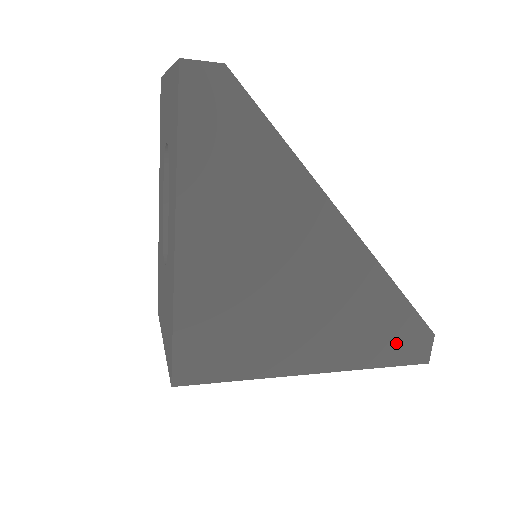
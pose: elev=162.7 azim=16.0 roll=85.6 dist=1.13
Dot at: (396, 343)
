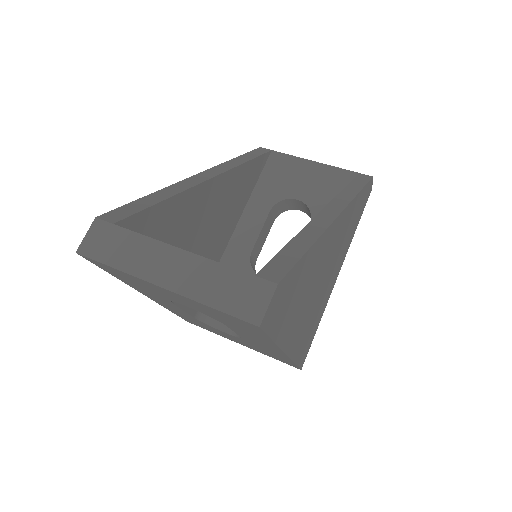
Dot at: occluded
